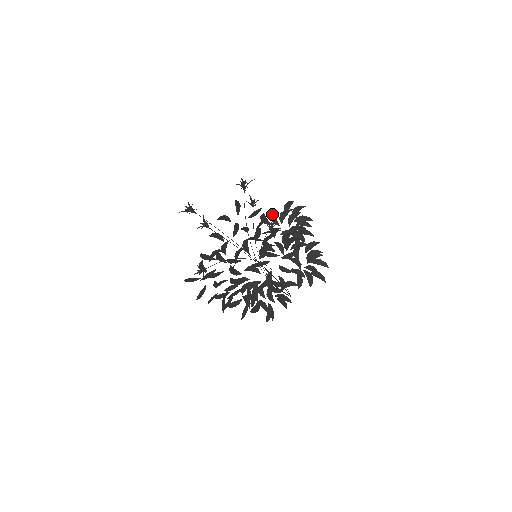
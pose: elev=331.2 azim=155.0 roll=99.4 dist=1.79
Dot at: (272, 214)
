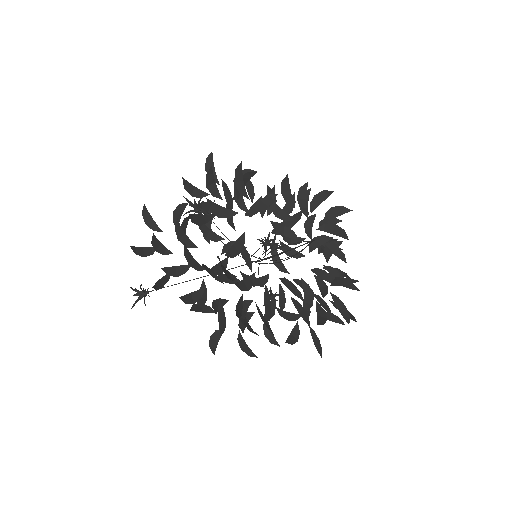
Dot at: (311, 218)
